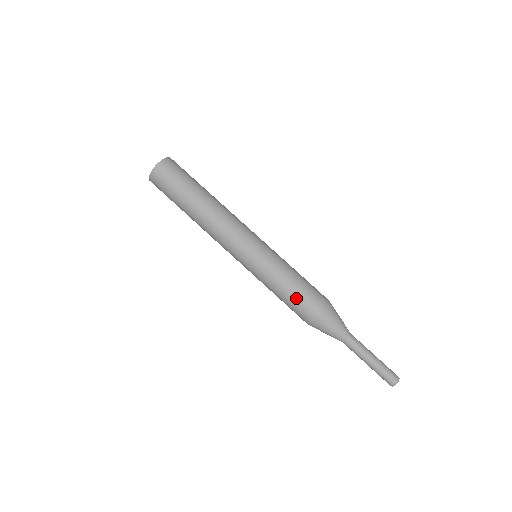
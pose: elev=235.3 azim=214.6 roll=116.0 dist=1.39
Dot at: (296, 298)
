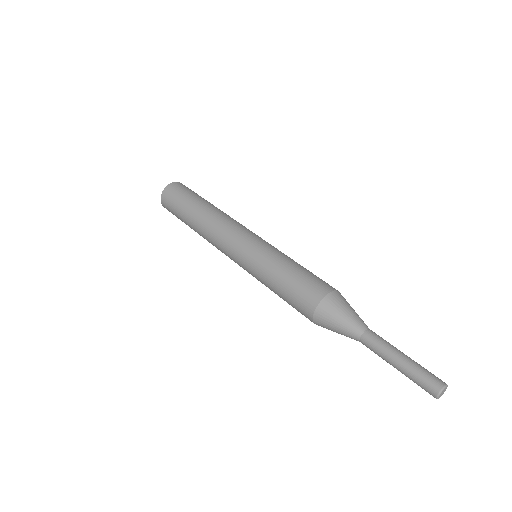
Dot at: (299, 279)
